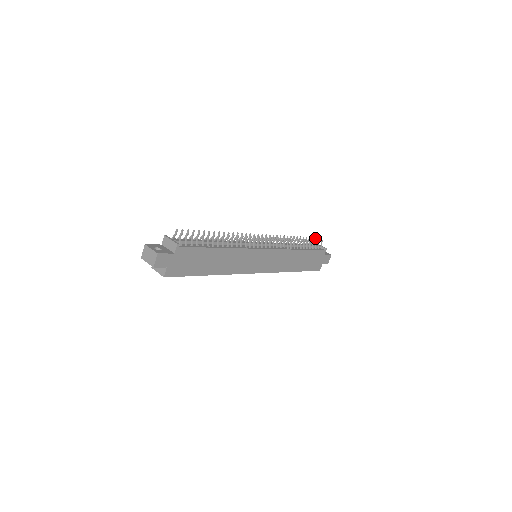
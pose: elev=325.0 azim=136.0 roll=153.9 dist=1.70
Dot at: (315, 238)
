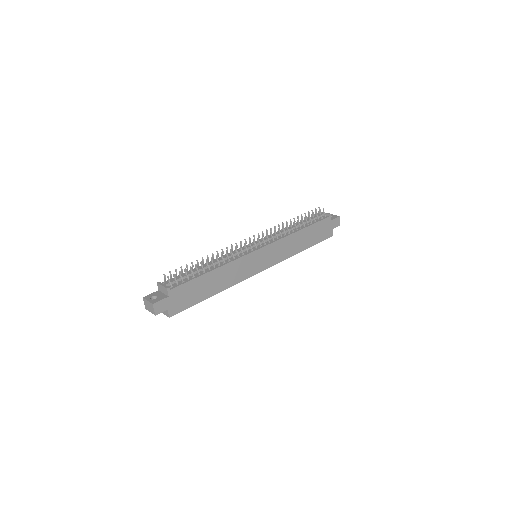
Dot at: (315, 209)
